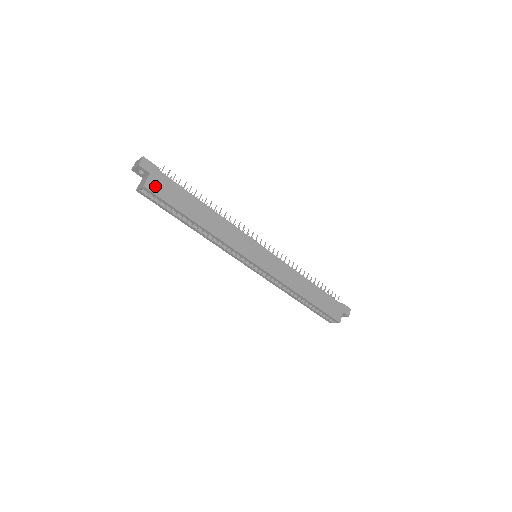
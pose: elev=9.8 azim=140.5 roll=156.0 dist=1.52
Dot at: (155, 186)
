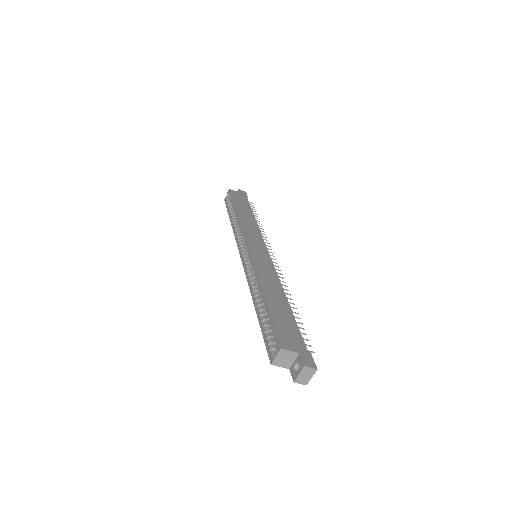
Dot at: (236, 194)
